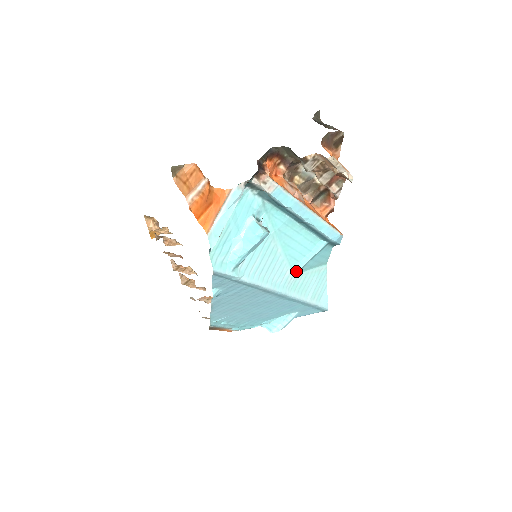
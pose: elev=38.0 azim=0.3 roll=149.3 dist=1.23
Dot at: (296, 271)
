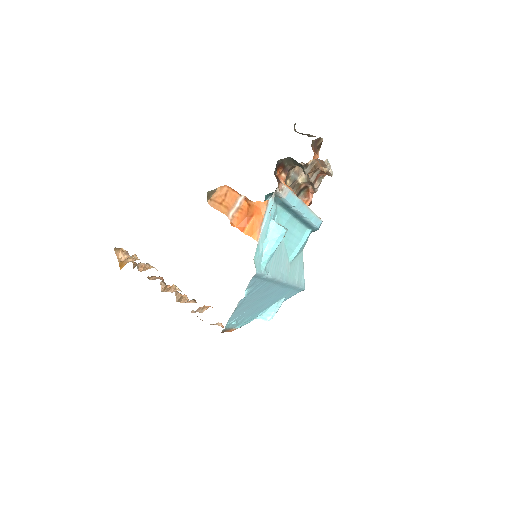
Dot at: (291, 260)
